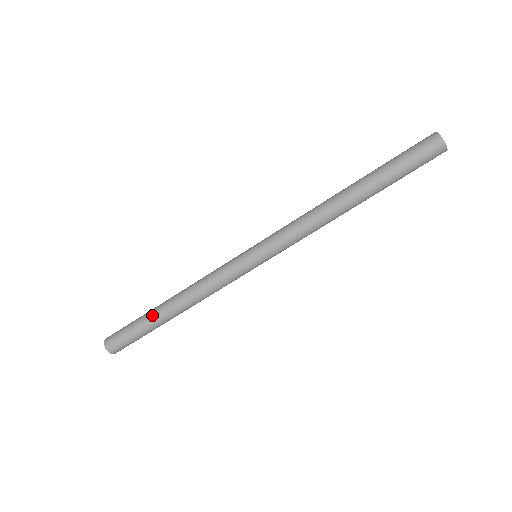
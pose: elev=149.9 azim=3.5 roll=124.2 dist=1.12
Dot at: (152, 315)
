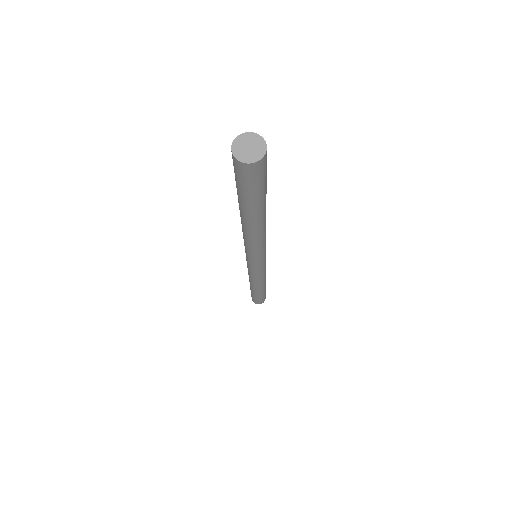
Dot at: (250, 288)
